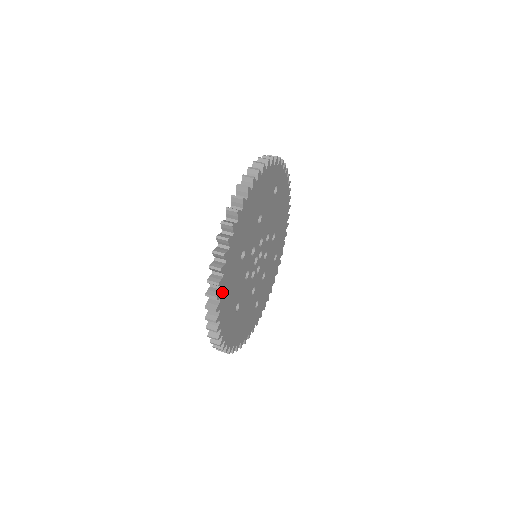
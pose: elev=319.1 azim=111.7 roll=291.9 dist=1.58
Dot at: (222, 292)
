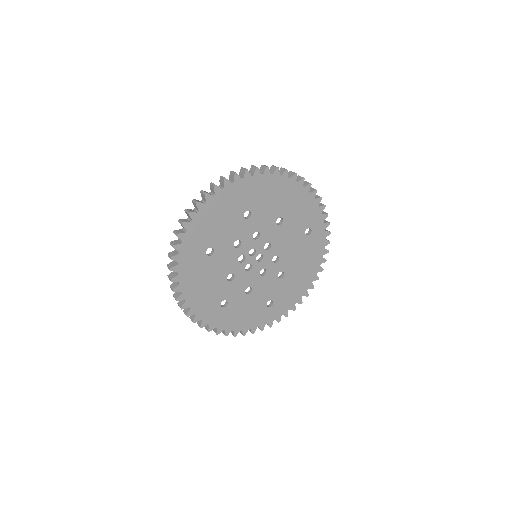
Dot at: (212, 200)
